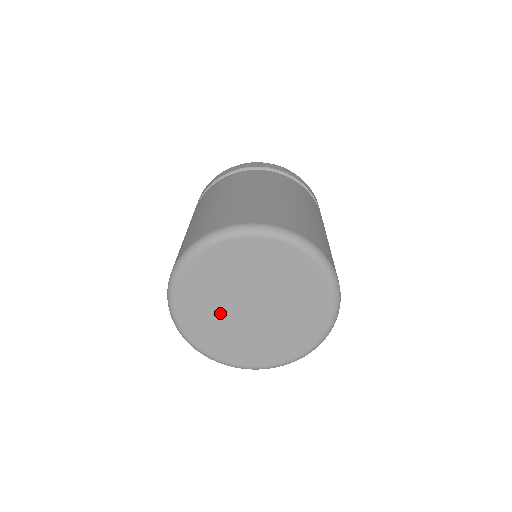
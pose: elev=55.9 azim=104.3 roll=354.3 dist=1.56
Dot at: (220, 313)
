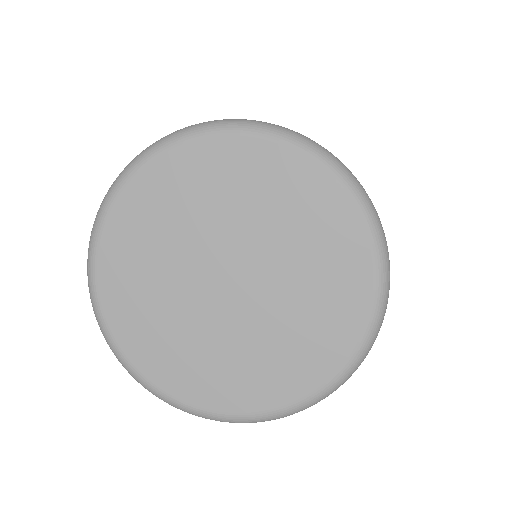
Dot at: (170, 286)
